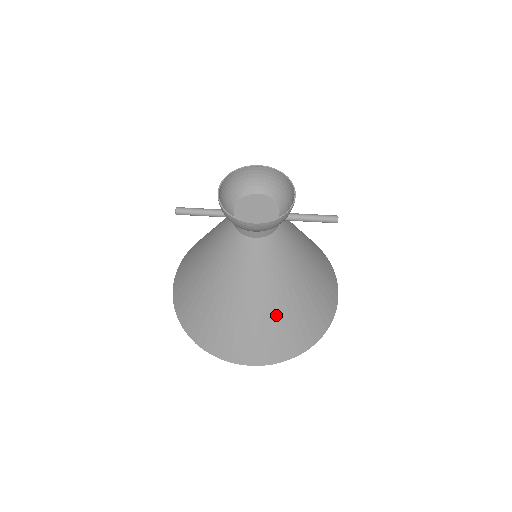
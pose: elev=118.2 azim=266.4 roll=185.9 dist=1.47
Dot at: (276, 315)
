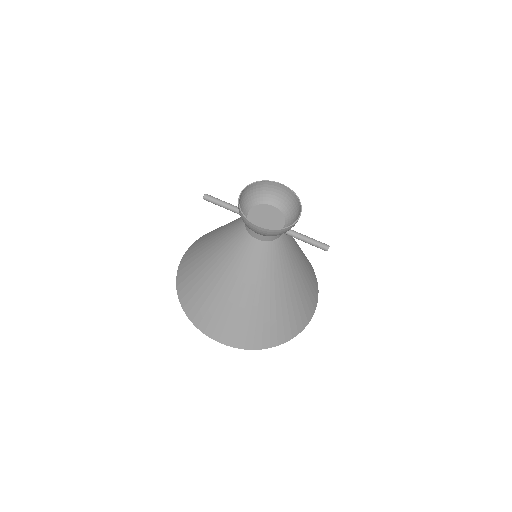
Dot at: (253, 308)
